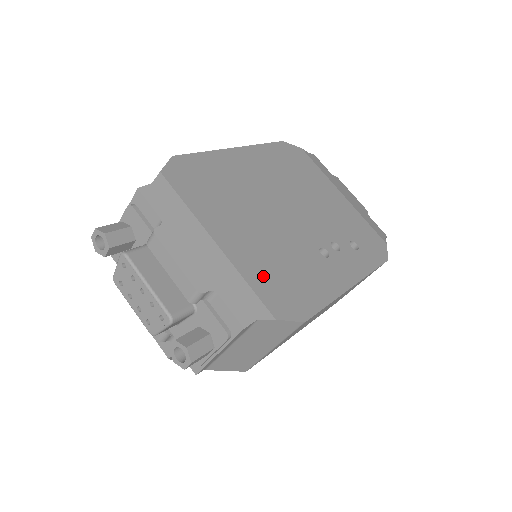
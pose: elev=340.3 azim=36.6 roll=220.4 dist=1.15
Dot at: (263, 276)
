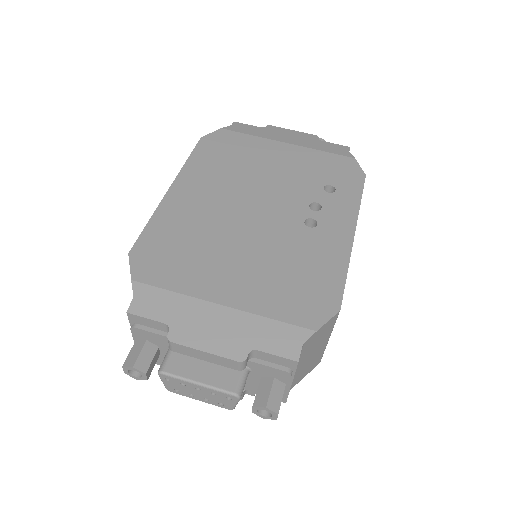
Dot at: (279, 299)
